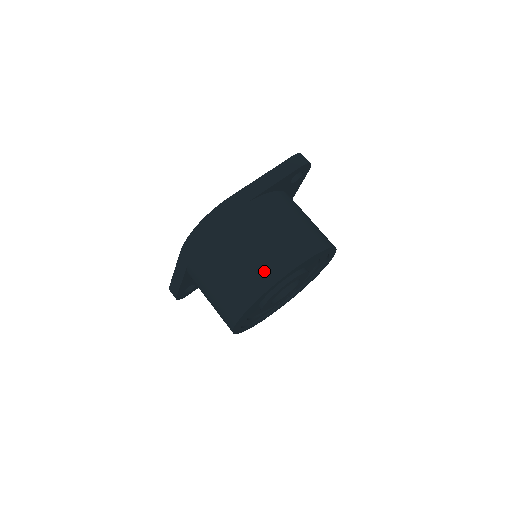
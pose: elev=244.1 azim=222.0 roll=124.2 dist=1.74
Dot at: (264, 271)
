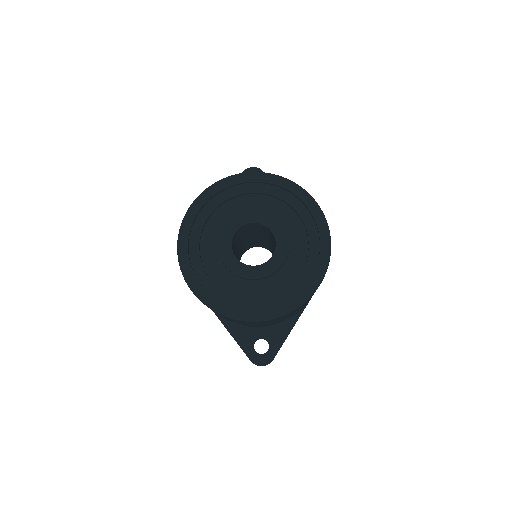
Dot at: occluded
